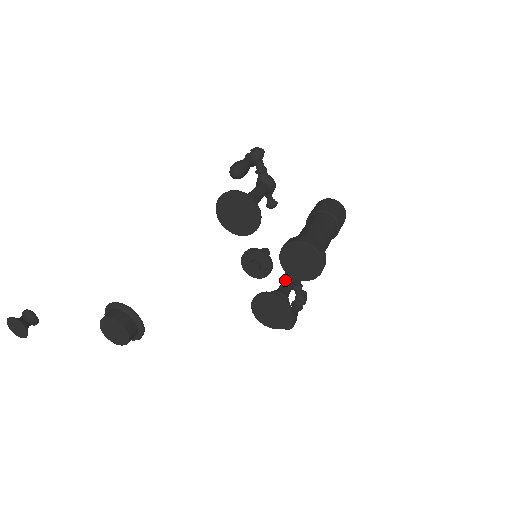
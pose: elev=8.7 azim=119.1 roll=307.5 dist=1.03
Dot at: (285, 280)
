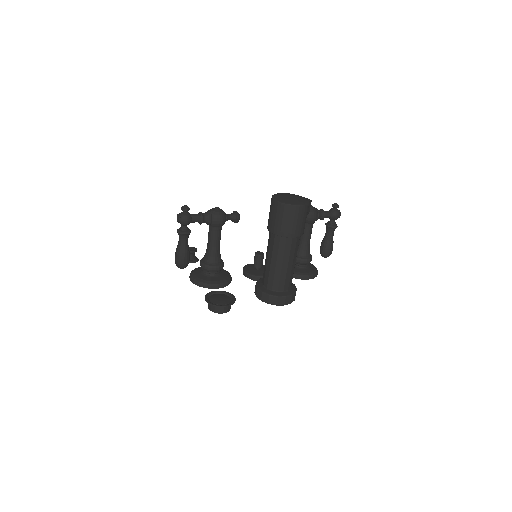
Dot at: occluded
